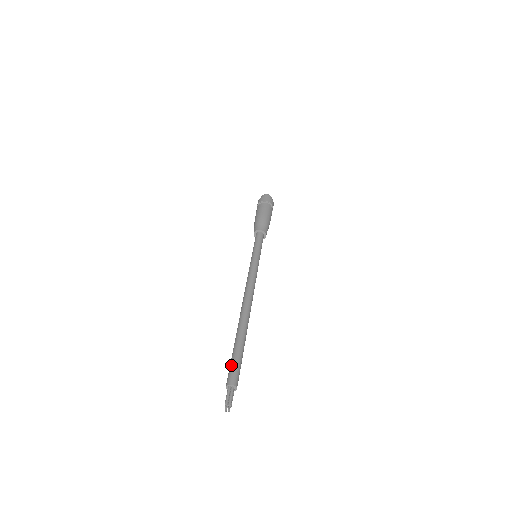
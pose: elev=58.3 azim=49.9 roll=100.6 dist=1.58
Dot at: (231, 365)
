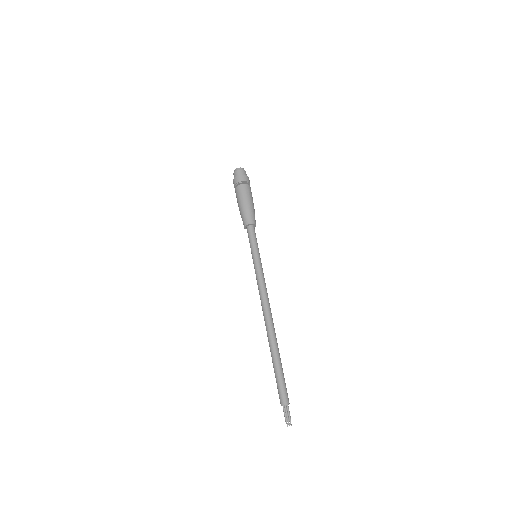
Dot at: (277, 387)
